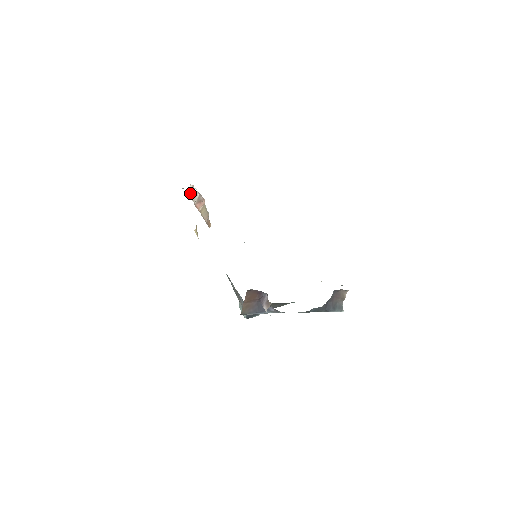
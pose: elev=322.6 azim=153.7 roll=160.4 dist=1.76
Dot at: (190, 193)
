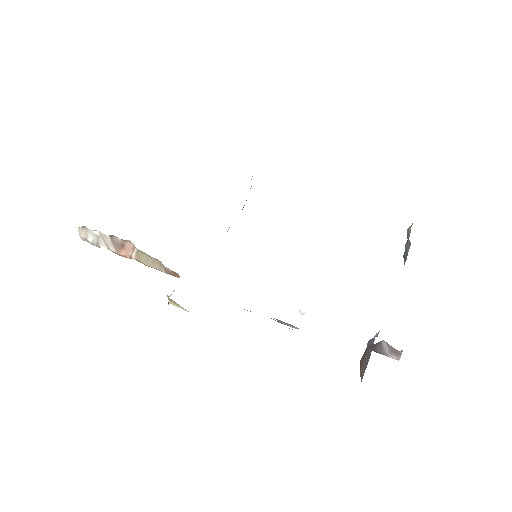
Dot at: (89, 240)
